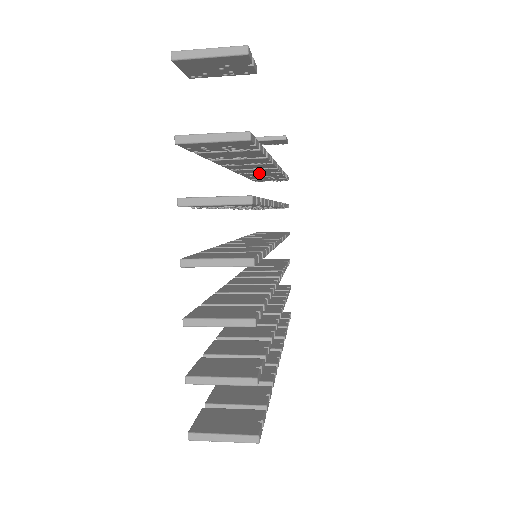
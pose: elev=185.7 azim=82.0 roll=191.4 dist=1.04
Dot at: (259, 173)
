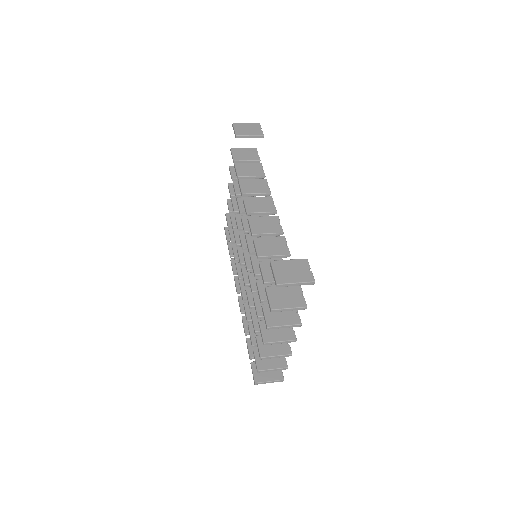
Dot at: occluded
